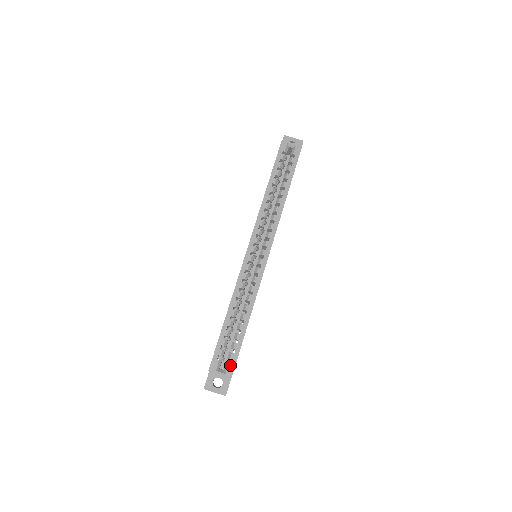
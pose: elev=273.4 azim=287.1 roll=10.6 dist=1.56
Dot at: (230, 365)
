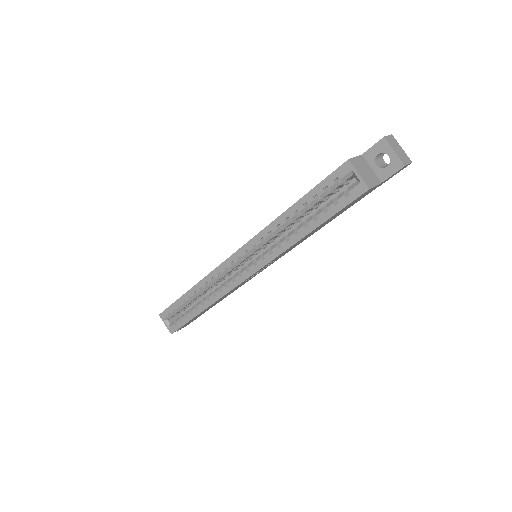
Dot at: (174, 326)
